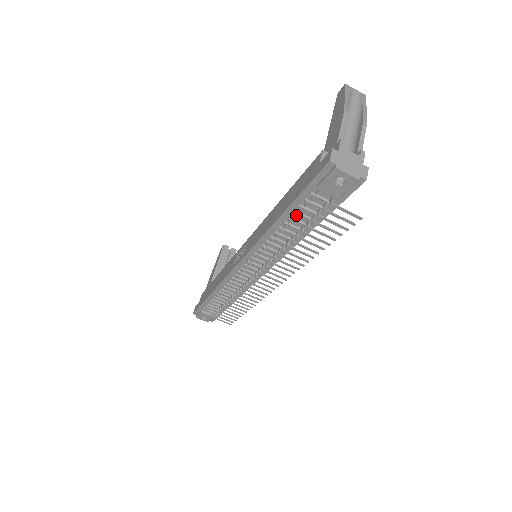
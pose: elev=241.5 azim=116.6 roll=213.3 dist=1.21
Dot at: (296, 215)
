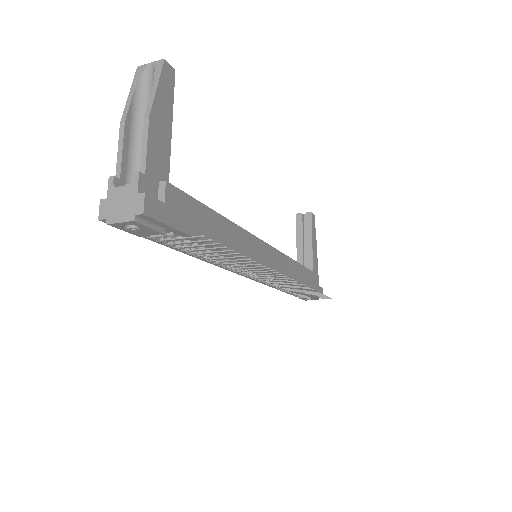
Dot at: occluded
